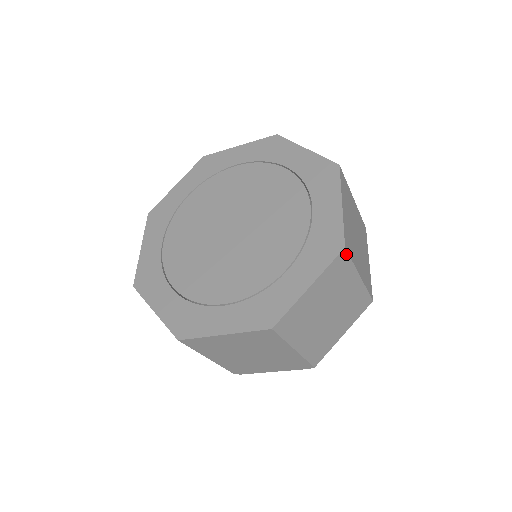
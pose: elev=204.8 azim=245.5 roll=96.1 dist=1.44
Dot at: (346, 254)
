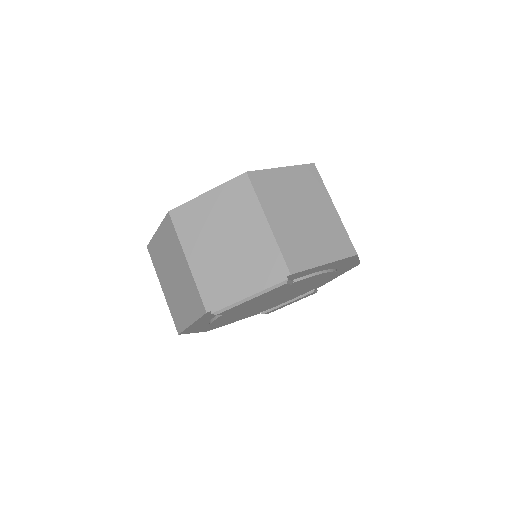
Dot at: (316, 170)
